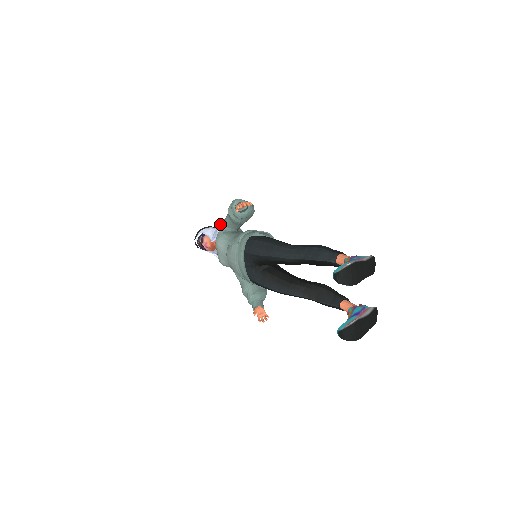
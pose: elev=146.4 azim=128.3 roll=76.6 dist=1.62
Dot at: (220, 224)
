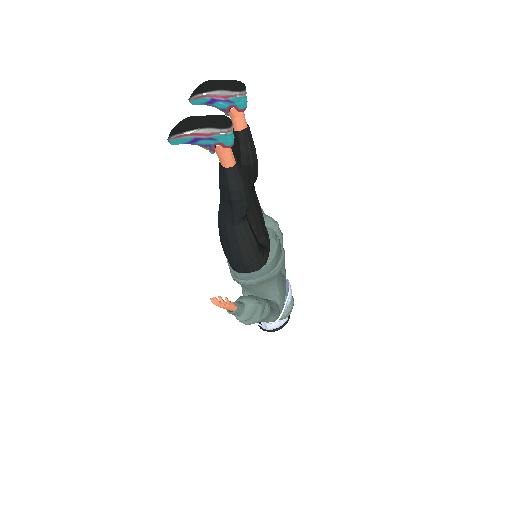
Dot at: occluded
